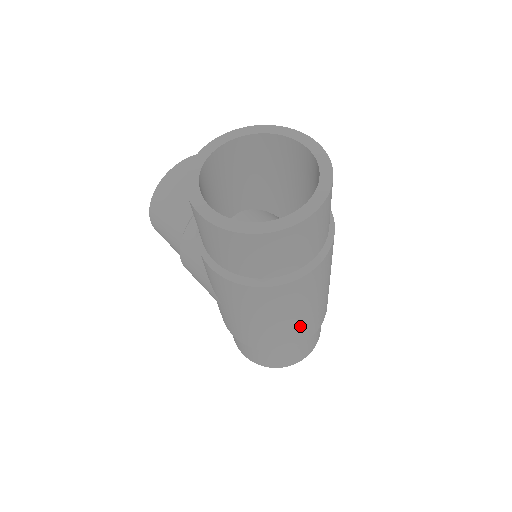
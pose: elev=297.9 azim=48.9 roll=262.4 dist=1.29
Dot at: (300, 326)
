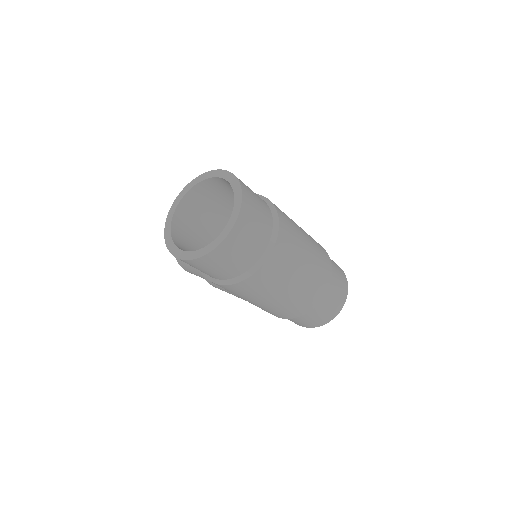
Dot at: (306, 288)
